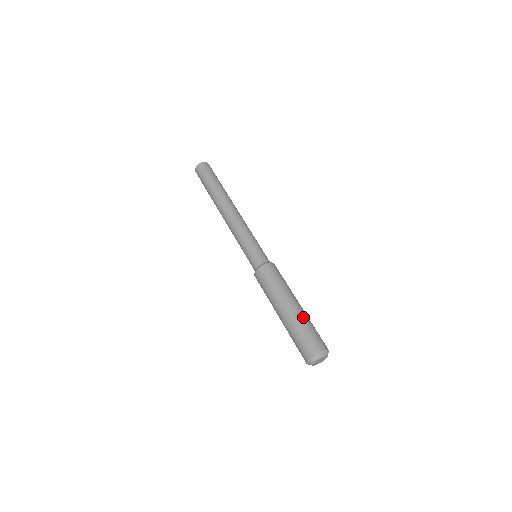
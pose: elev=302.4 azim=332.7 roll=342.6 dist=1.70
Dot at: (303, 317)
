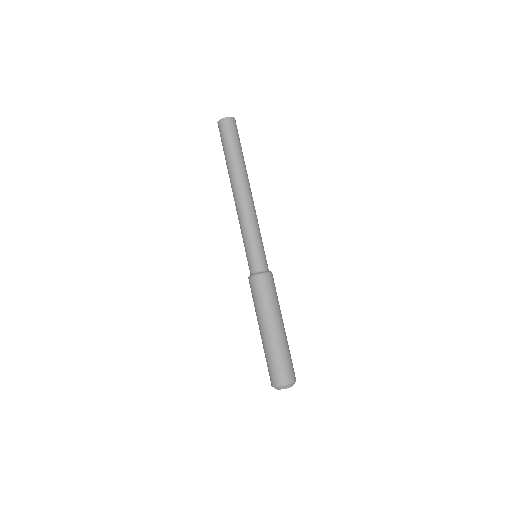
Dot at: (277, 345)
